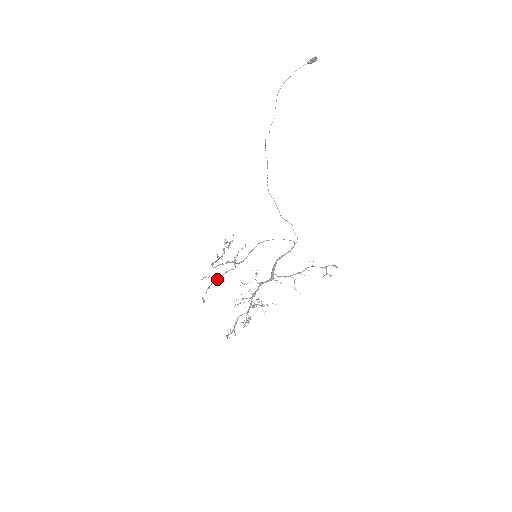
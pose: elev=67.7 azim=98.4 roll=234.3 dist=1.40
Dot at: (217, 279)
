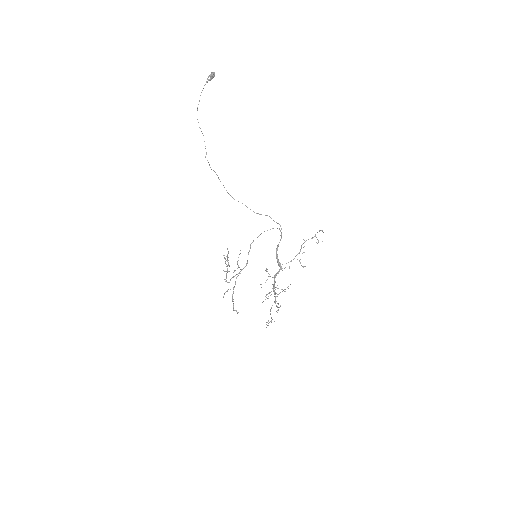
Dot at: occluded
